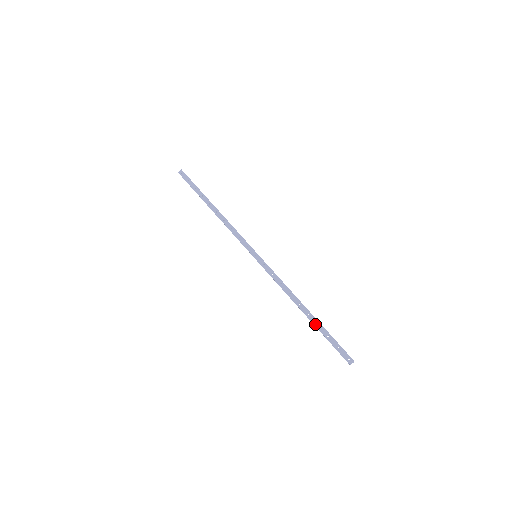
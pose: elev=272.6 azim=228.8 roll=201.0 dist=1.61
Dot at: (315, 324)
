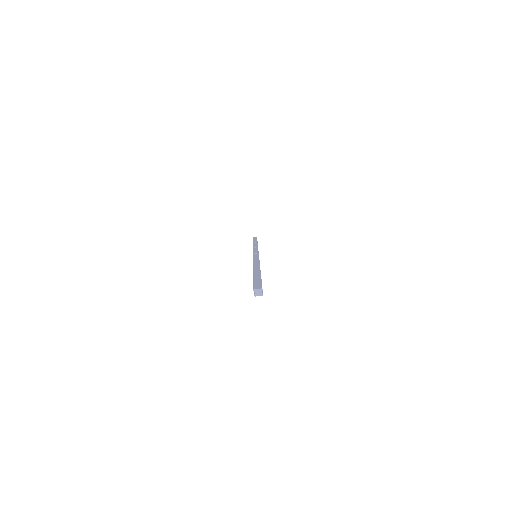
Dot at: (255, 273)
